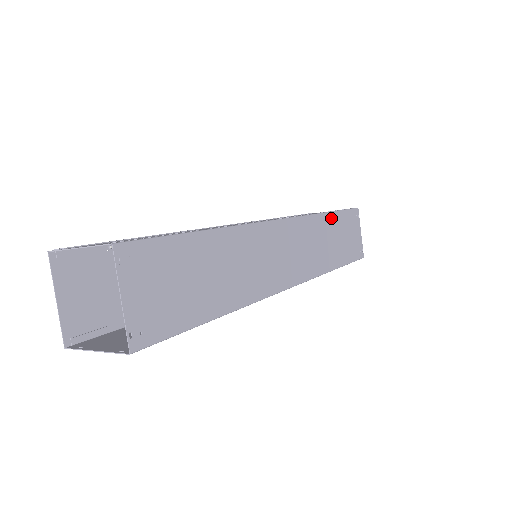
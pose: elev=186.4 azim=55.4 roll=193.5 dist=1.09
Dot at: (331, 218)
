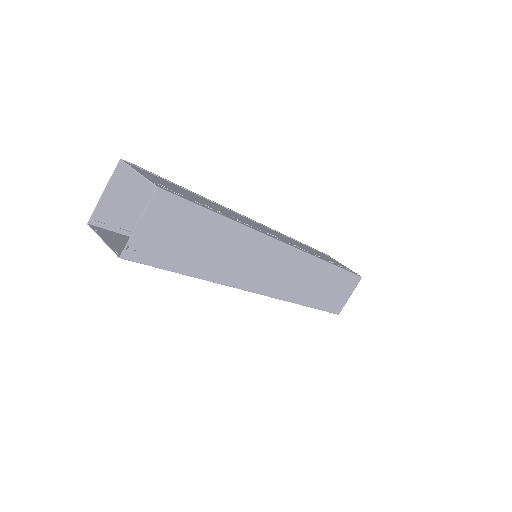
Dot at: (332, 270)
